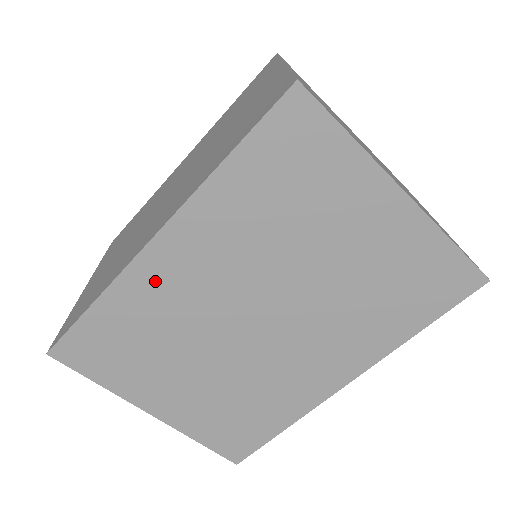
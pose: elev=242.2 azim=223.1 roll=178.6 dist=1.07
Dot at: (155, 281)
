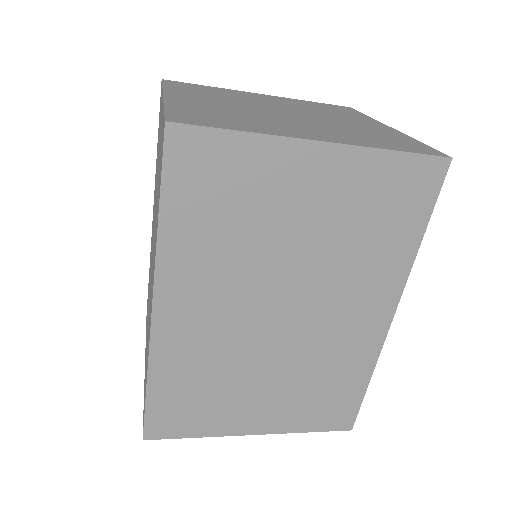
Dot at: (179, 339)
